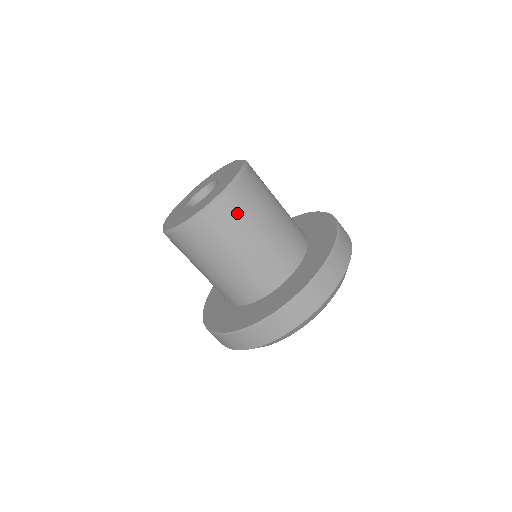
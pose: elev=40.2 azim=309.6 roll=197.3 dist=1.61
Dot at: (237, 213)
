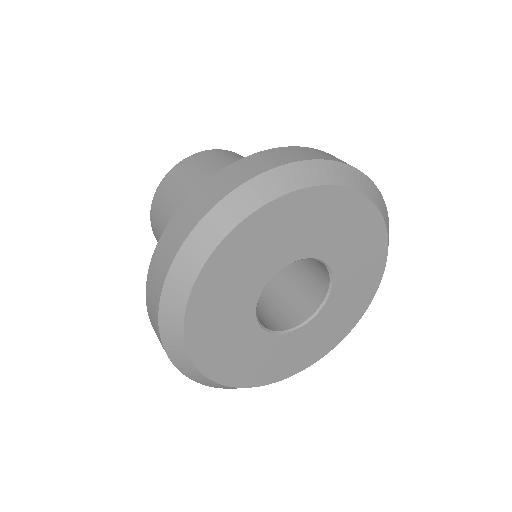
Dot at: (172, 188)
